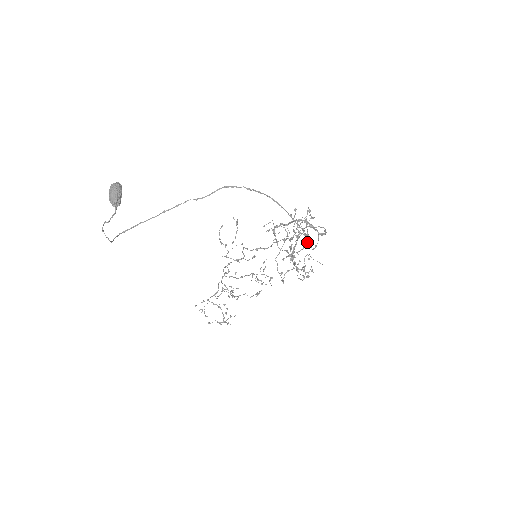
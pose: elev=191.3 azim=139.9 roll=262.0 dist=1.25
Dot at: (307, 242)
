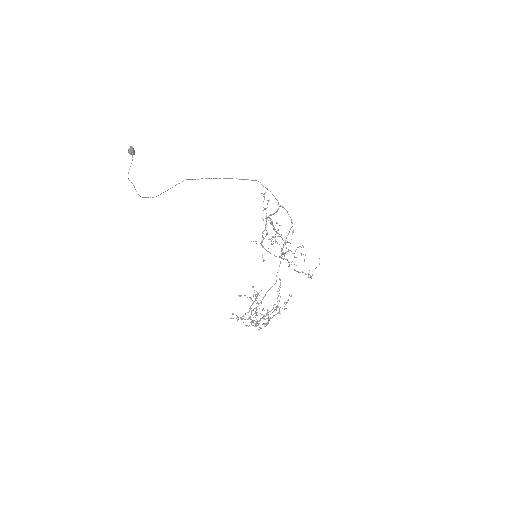
Dot at: occluded
